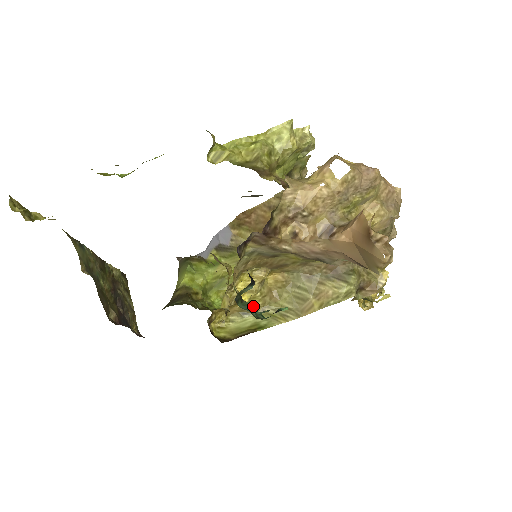
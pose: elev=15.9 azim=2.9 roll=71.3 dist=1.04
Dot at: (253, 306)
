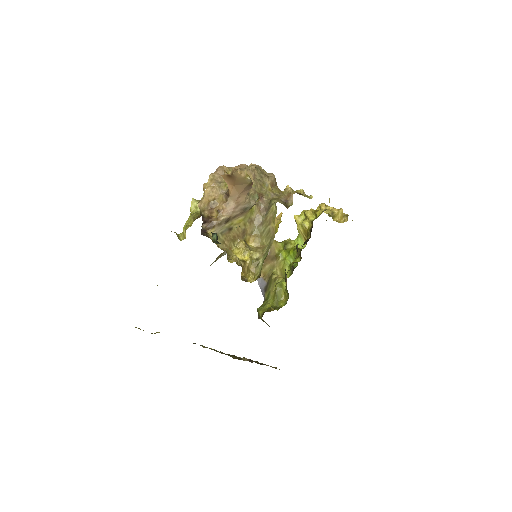
Dot at: (257, 258)
